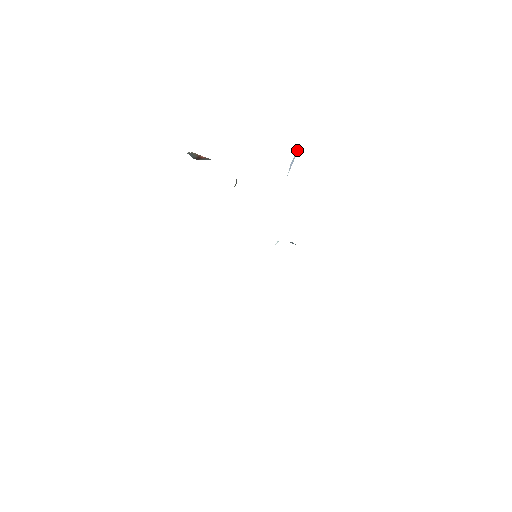
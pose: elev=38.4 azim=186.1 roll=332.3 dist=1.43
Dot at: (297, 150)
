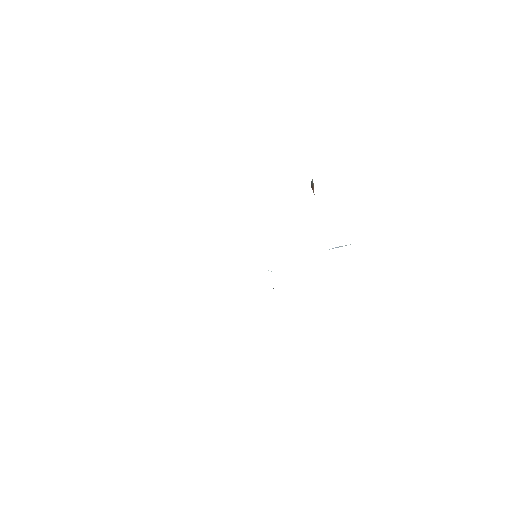
Dot at: occluded
